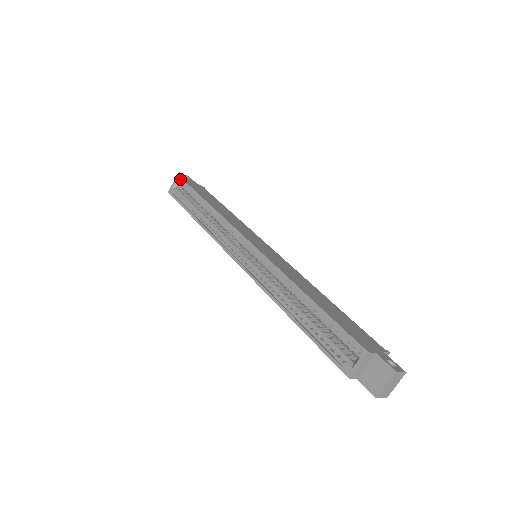
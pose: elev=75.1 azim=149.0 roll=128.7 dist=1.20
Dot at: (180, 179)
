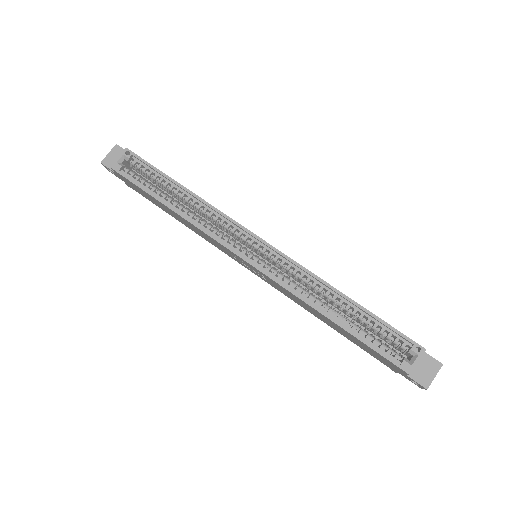
Dot at: (132, 154)
